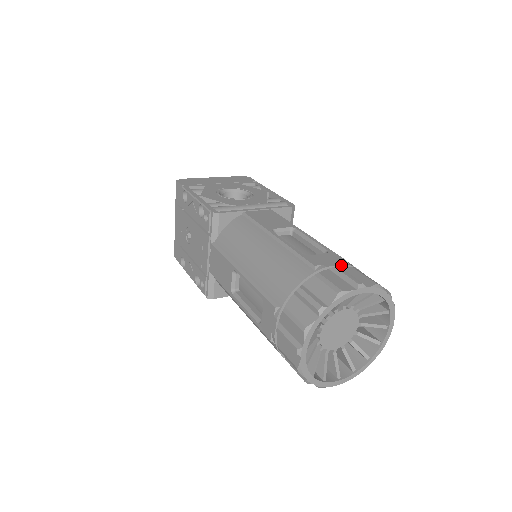
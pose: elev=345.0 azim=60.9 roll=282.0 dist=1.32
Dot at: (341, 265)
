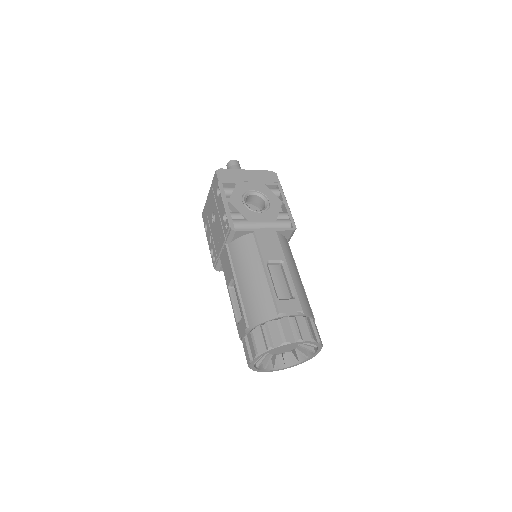
Dot at: (297, 315)
